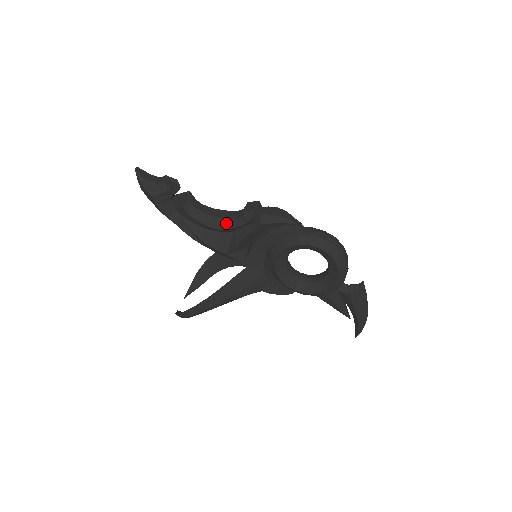
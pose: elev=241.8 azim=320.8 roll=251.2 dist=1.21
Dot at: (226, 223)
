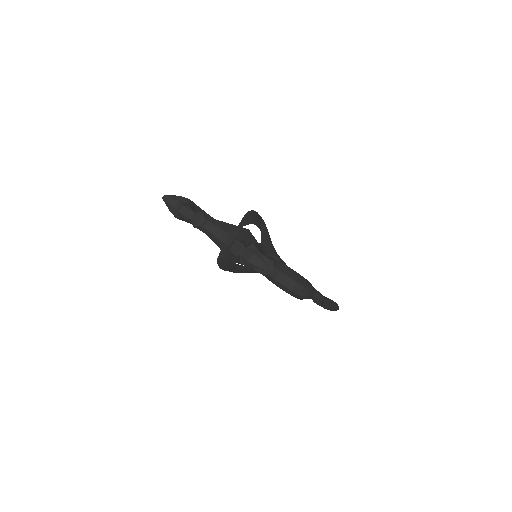
Dot at: (224, 247)
